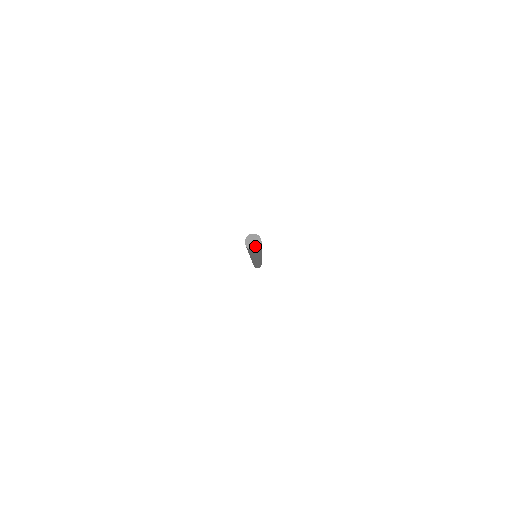
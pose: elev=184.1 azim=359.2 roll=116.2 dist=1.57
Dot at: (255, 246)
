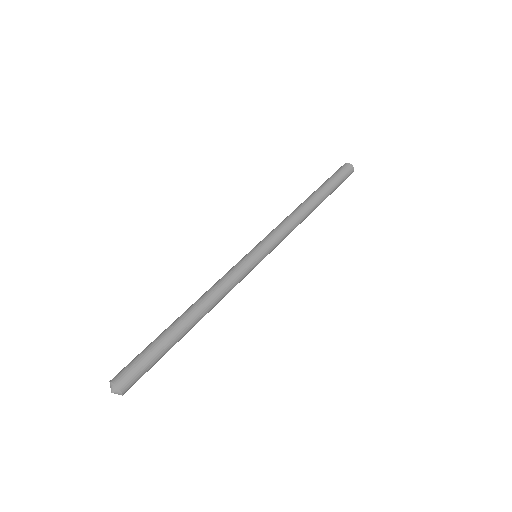
Dot at: occluded
